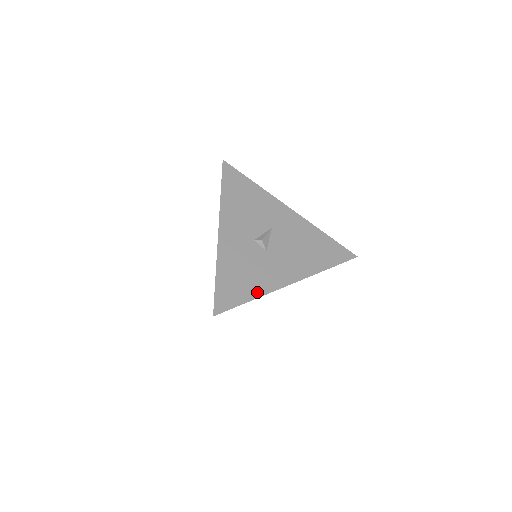
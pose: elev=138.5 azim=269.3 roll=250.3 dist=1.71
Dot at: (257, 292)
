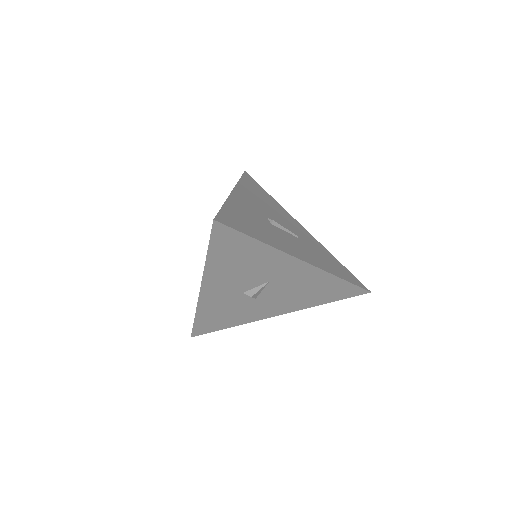
Dot at: (236, 323)
